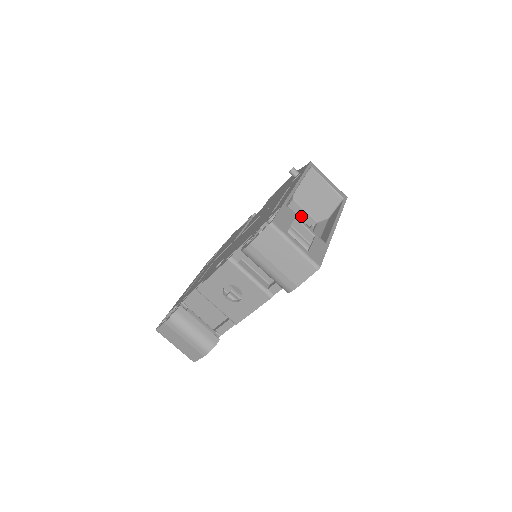
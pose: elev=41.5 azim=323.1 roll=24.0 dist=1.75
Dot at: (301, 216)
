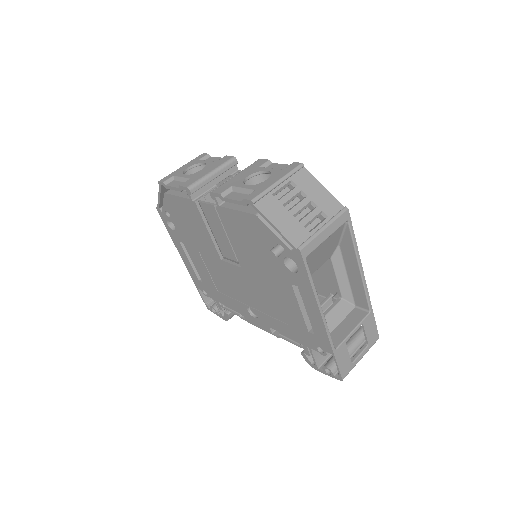
Dot at: occluded
